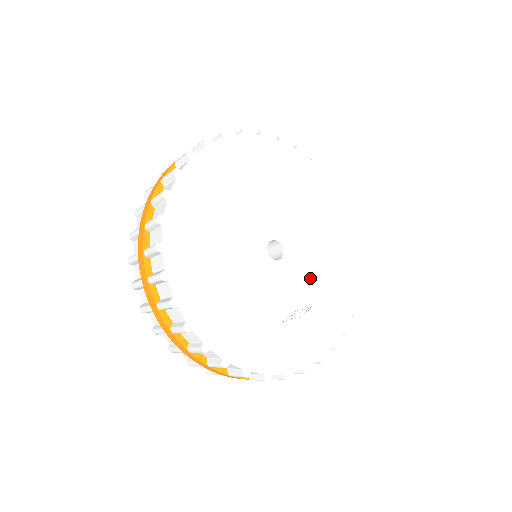
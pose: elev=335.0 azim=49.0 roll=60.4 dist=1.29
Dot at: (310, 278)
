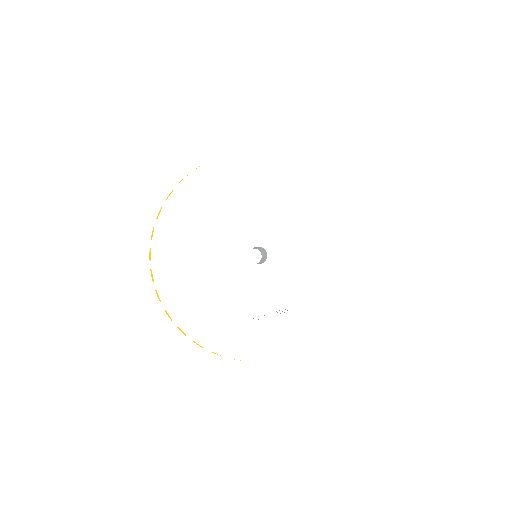
Dot at: (292, 284)
